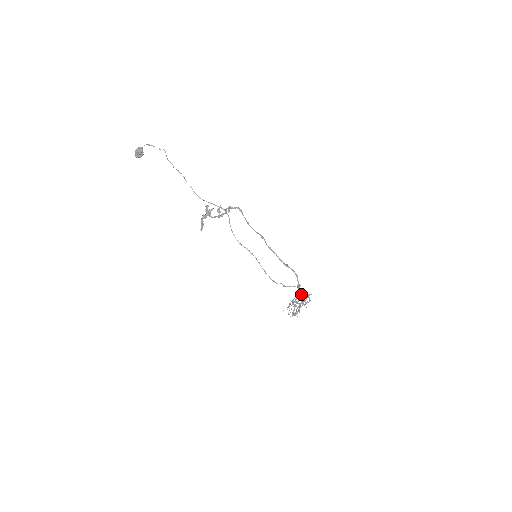
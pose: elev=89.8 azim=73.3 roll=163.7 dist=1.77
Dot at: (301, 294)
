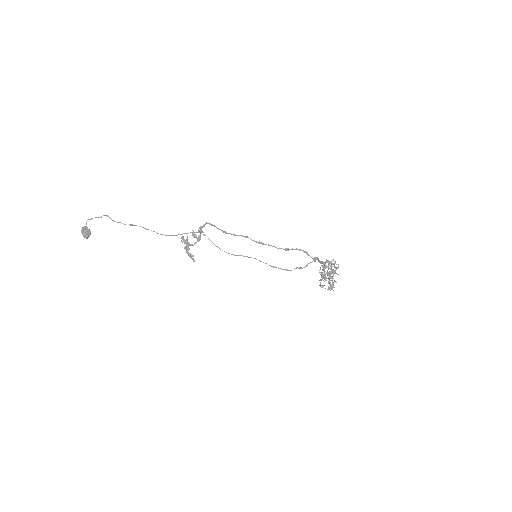
Dot at: occluded
